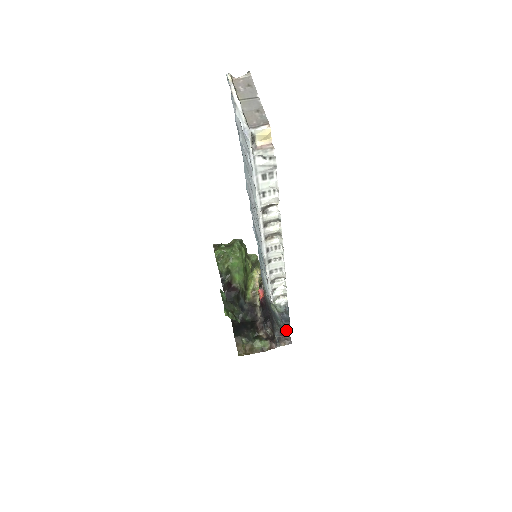
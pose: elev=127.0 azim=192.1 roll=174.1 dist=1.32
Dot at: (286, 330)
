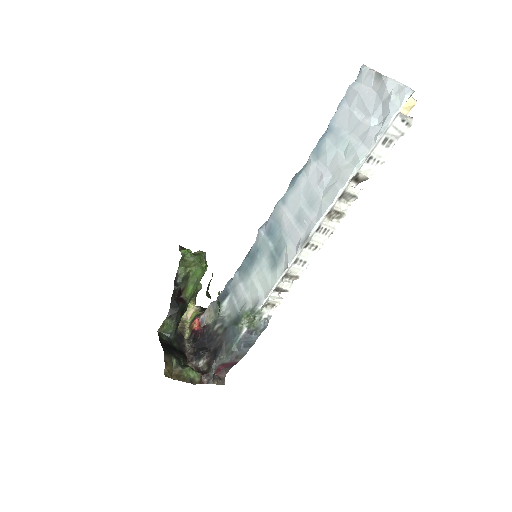
Dot at: (229, 364)
